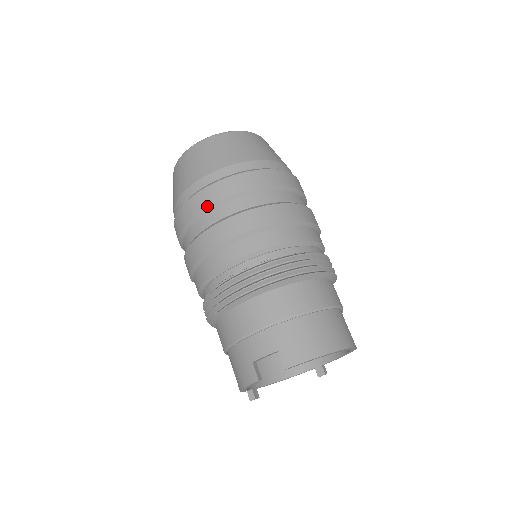
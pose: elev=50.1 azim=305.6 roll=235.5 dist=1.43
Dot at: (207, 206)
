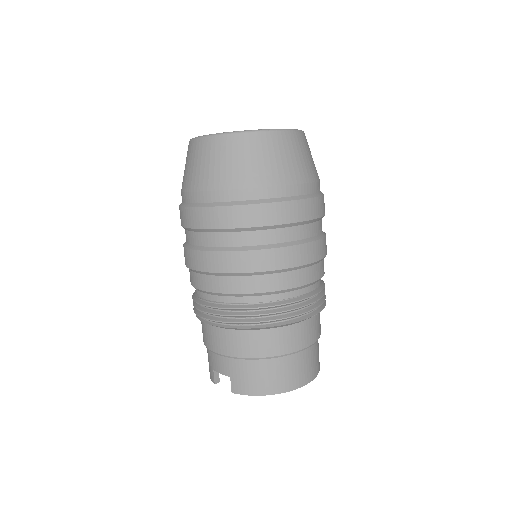
Dot at: (195, 227)
